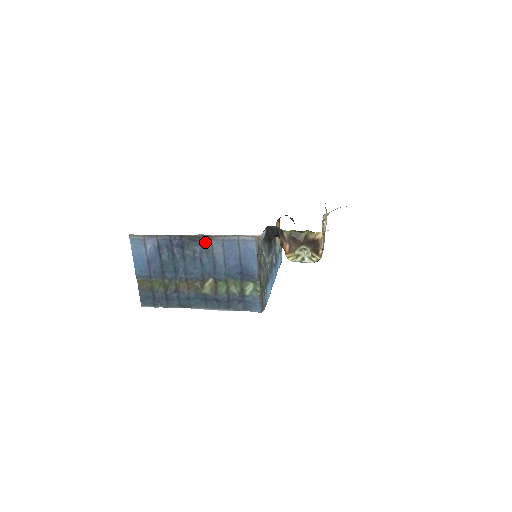
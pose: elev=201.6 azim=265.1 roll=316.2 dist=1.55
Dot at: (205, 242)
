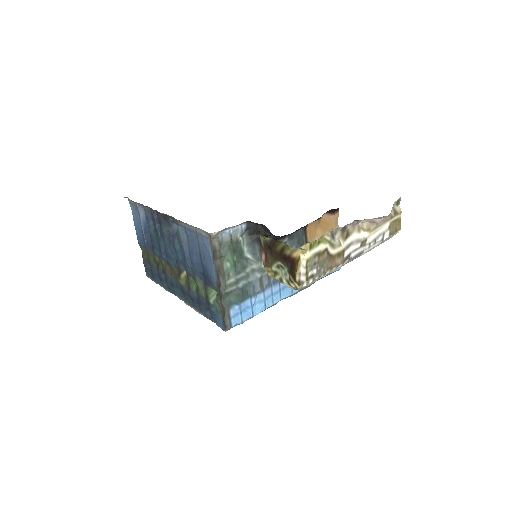
Dot at: (175, 225)
